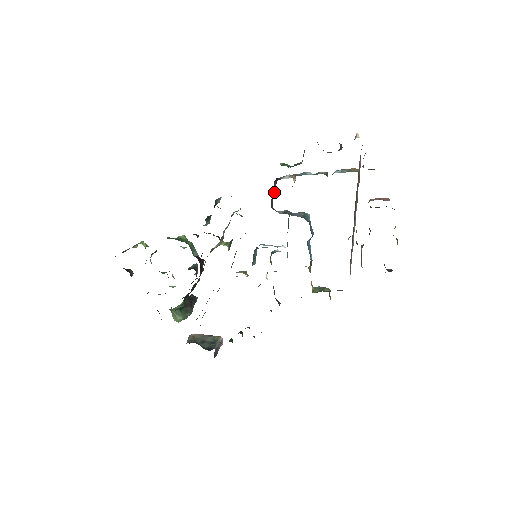
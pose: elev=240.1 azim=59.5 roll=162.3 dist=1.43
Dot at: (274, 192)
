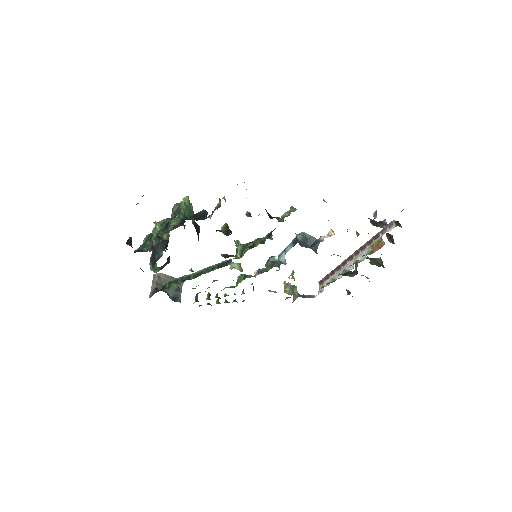
Dot at: occluded
